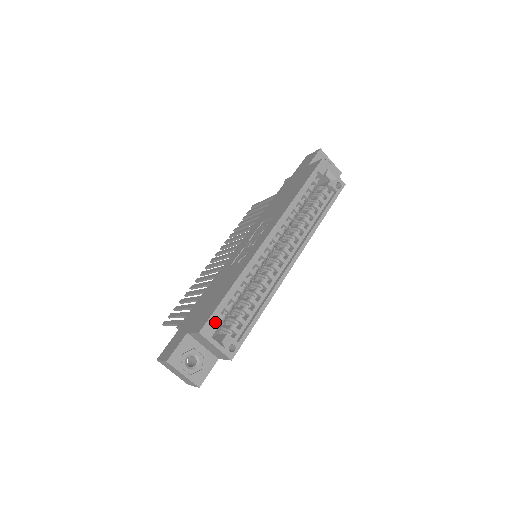
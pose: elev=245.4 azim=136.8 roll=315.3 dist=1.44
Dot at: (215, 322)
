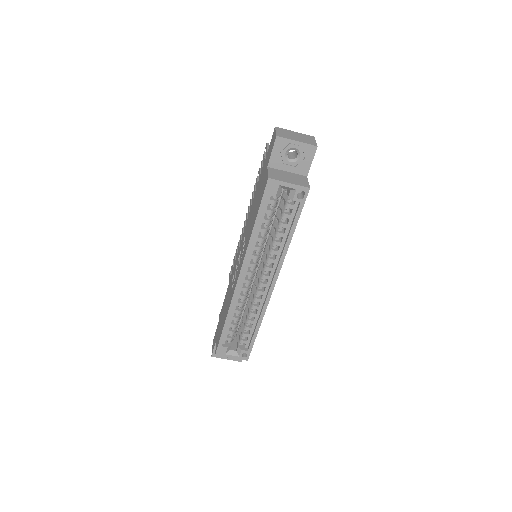
Dot at: occluded
